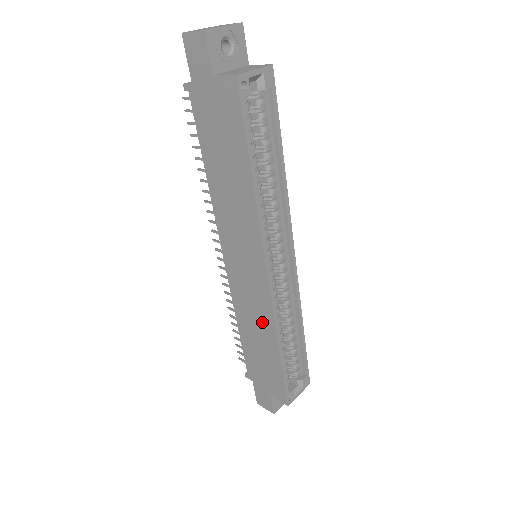
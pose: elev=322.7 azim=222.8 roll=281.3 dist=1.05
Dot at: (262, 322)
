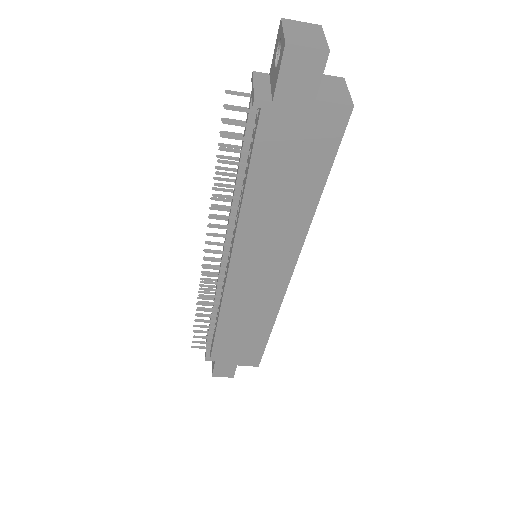
Dot at: (260, 313)
